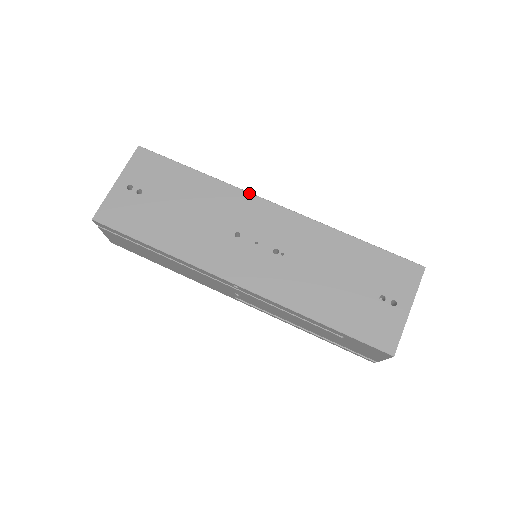
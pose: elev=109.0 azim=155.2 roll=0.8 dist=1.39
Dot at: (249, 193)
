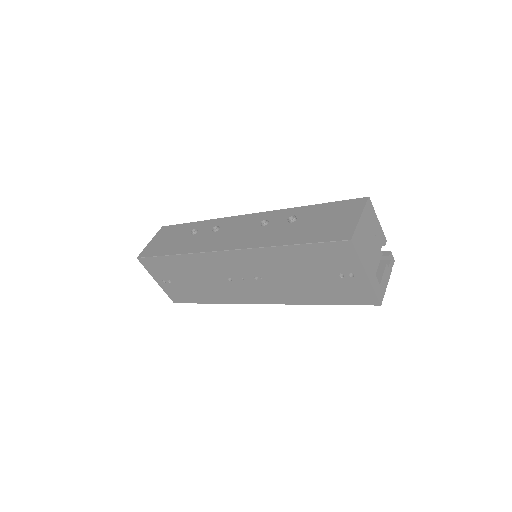
Dot at: (205, 253)
